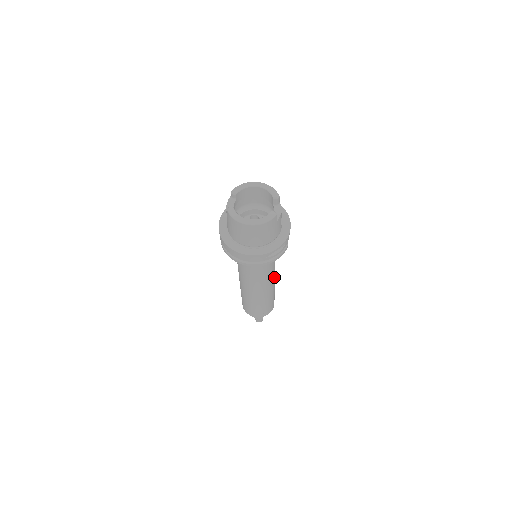
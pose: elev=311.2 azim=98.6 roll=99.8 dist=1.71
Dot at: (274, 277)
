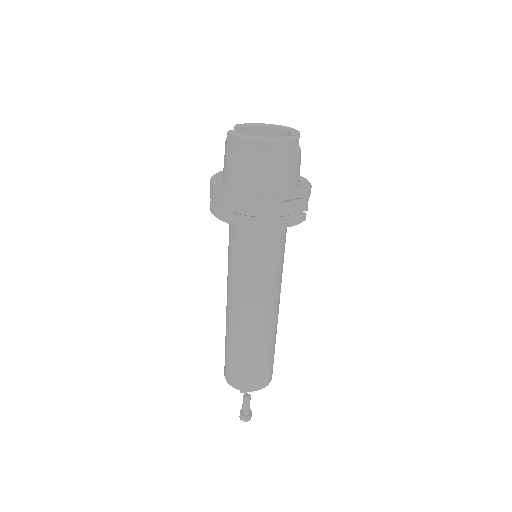
Dot at: (278, 304)
